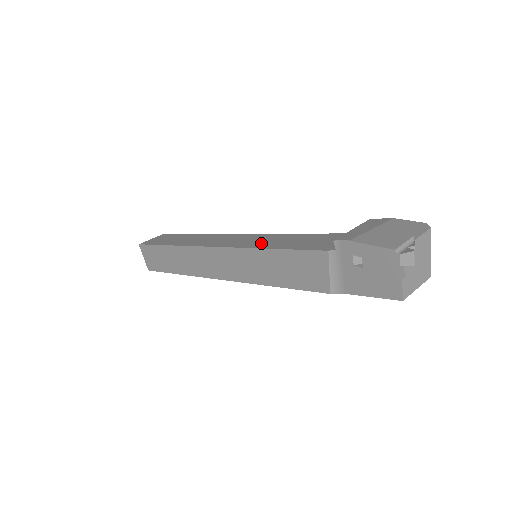
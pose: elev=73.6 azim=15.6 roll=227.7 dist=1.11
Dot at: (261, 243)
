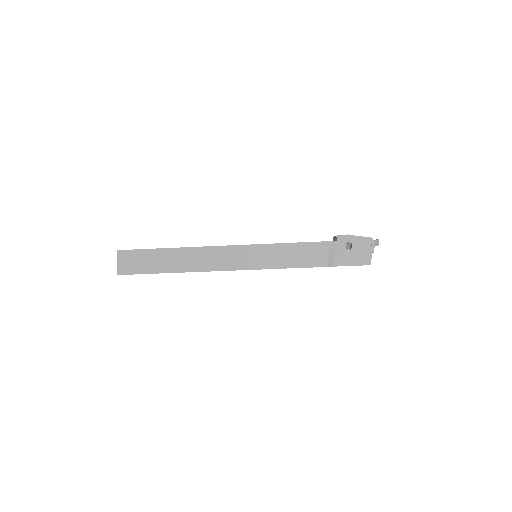
Dot at: occluded
